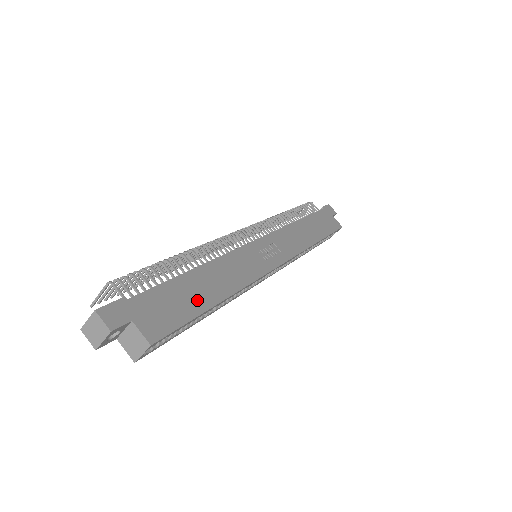
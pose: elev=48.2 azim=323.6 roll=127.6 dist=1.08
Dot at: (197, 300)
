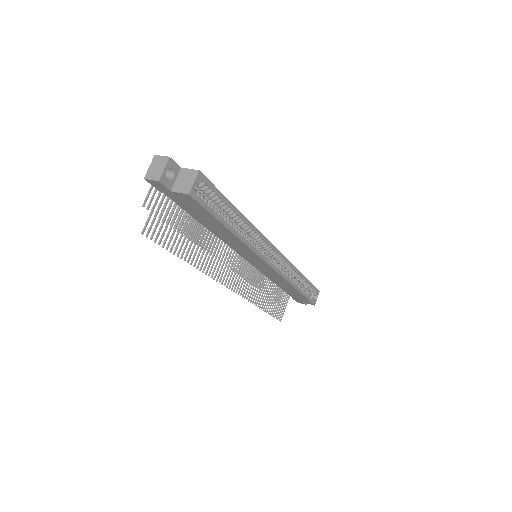
Dot at: occluded
